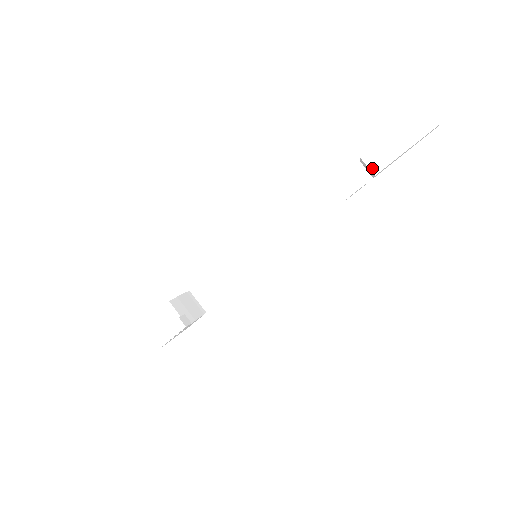
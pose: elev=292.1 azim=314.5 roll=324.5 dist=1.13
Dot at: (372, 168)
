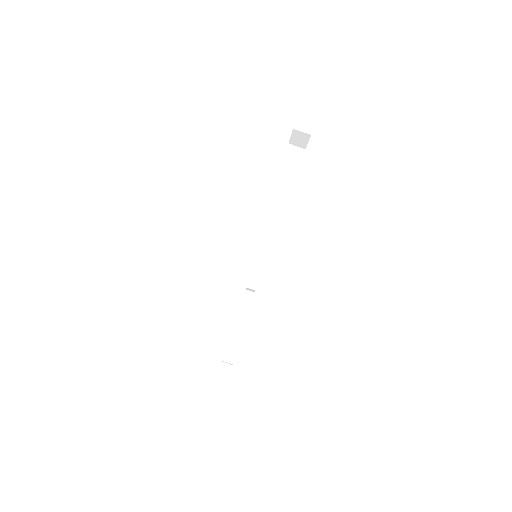
Dot at: (305, 131)
